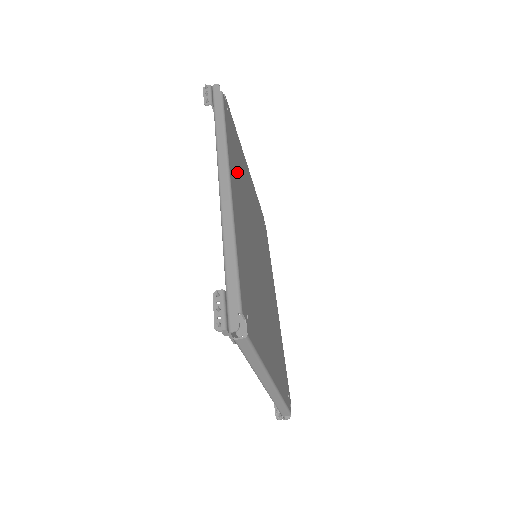
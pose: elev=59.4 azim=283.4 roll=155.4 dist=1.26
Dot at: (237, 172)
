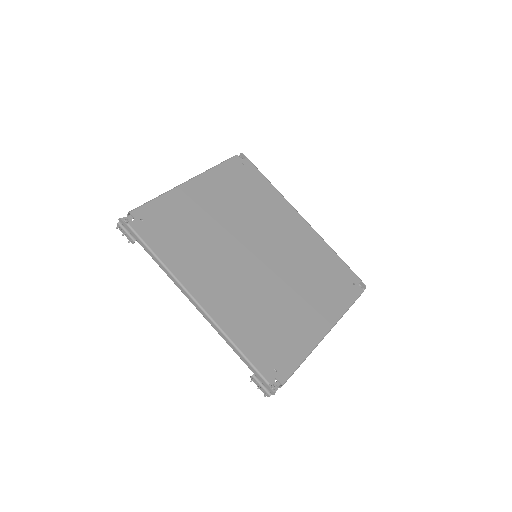
Dot at: (192, 257)
